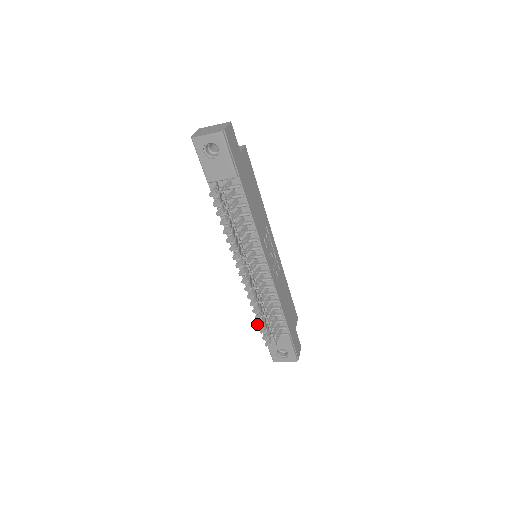
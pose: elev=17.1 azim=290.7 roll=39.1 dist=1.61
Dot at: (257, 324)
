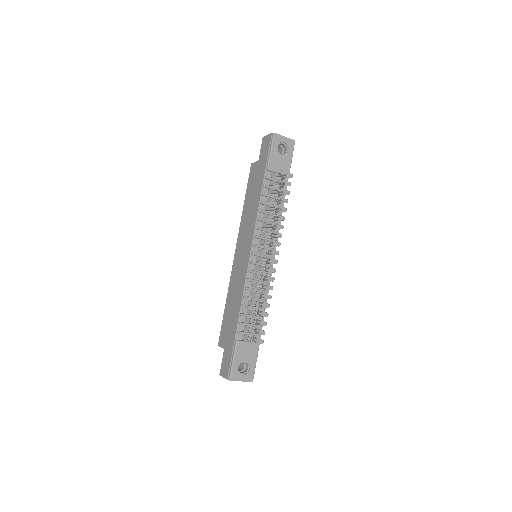
Dot at: (256, 311)
